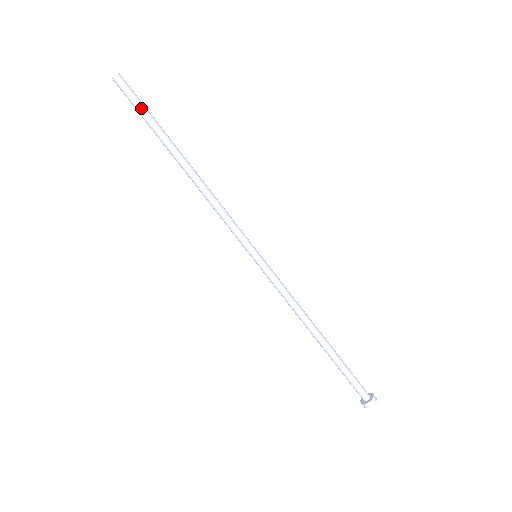
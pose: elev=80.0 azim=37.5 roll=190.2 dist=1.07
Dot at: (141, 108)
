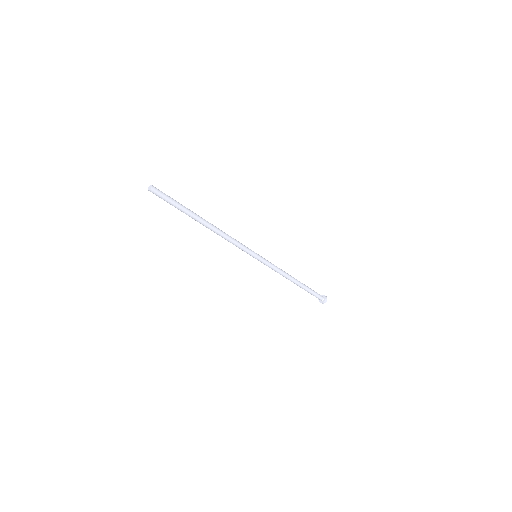
Dot at: (171, 204)
